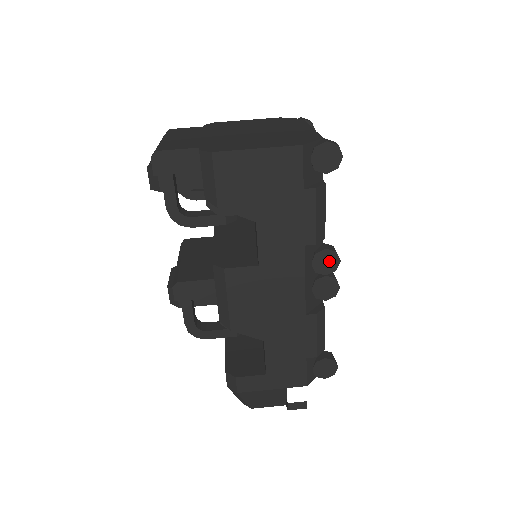
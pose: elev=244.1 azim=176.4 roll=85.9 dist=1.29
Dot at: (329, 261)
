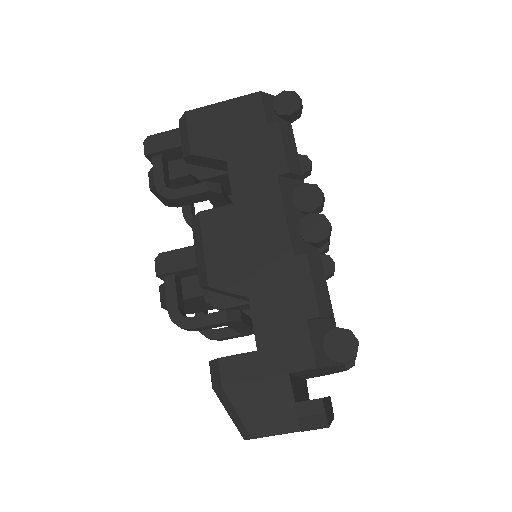
Dot at: (311, 196)
